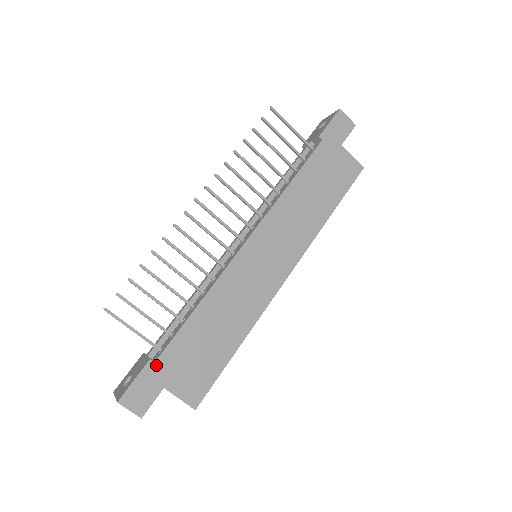
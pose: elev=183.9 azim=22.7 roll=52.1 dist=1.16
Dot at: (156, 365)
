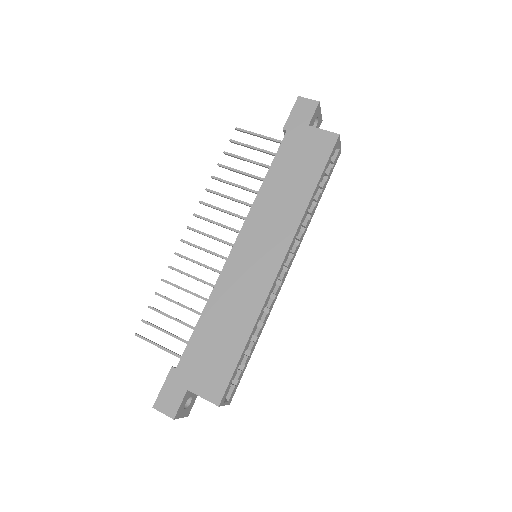
Dot at: (177, 371)
